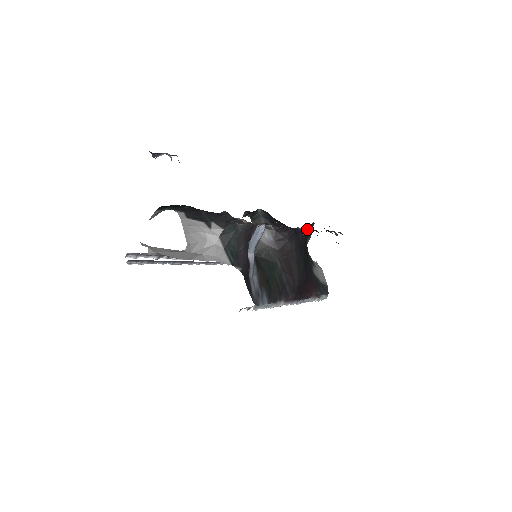
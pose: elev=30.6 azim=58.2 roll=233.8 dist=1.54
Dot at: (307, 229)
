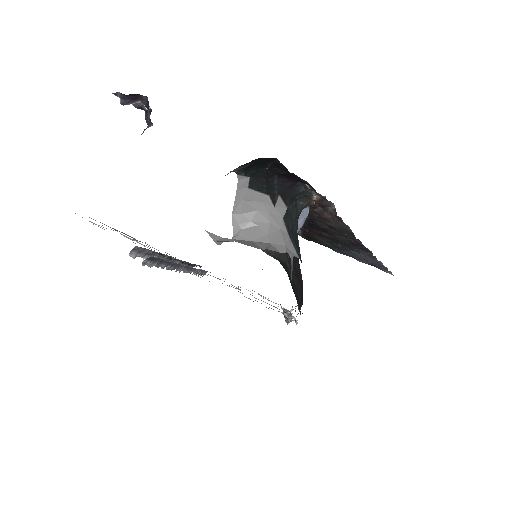
Dot at: occluded
